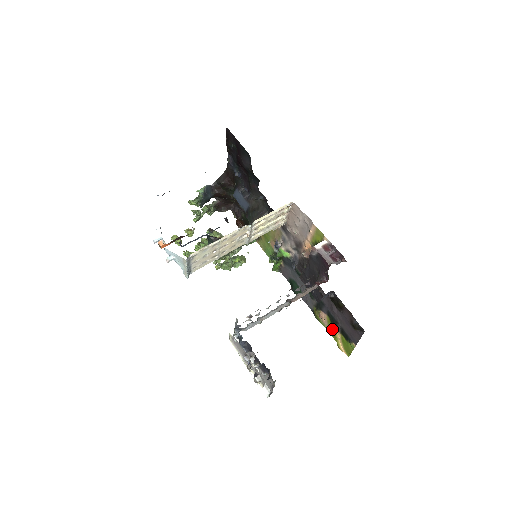
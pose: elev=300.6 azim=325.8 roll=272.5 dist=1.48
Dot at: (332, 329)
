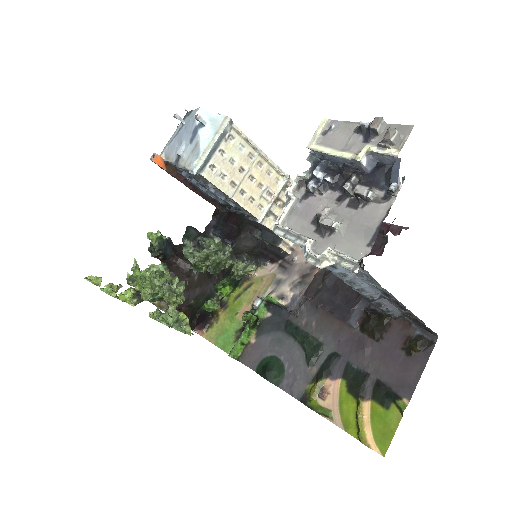
Dot at: (348, 406)
